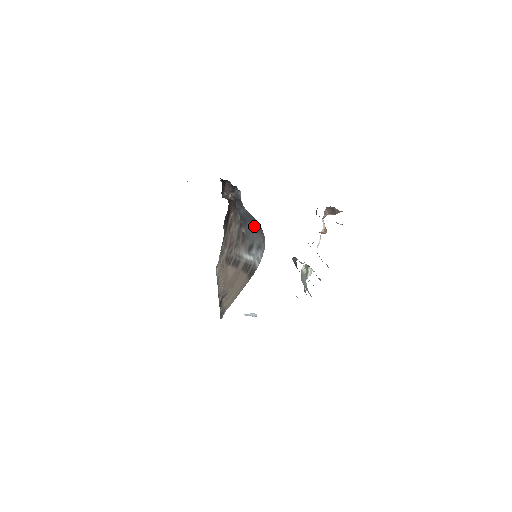
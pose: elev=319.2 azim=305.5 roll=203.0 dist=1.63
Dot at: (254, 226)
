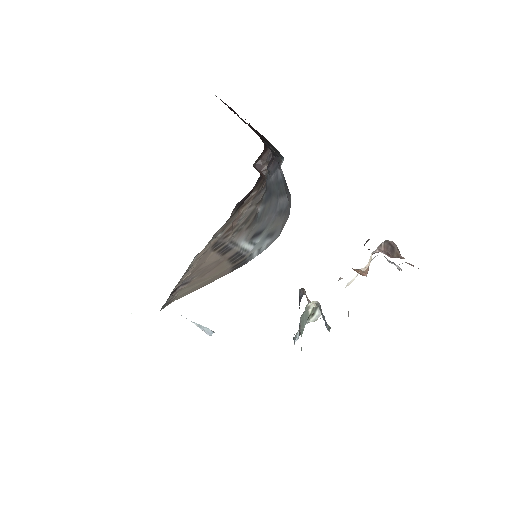
Dot at: (279, 204)
